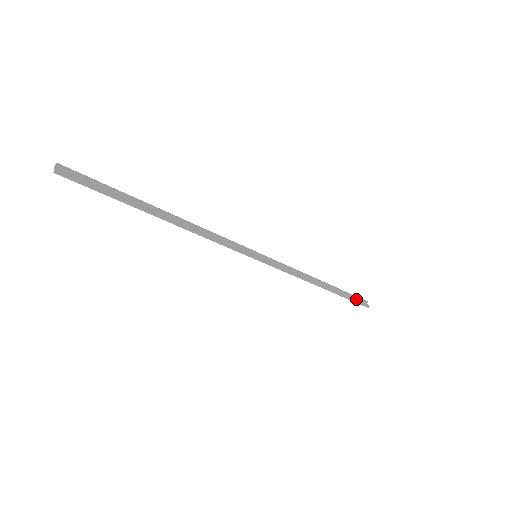
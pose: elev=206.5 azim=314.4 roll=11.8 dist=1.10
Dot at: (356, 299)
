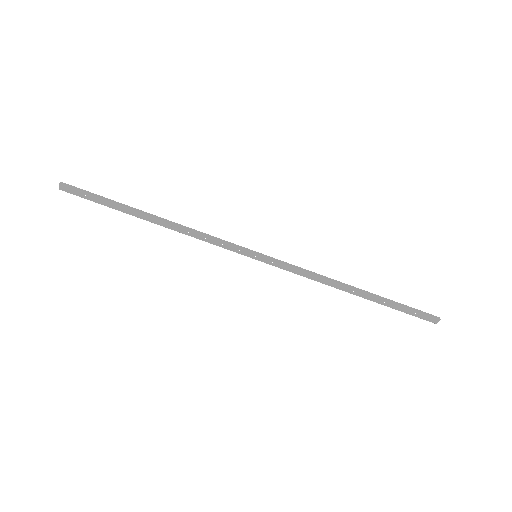
Dot at: (415, 315)
